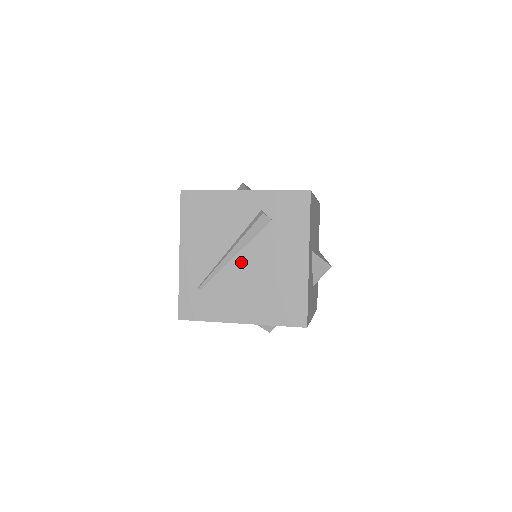
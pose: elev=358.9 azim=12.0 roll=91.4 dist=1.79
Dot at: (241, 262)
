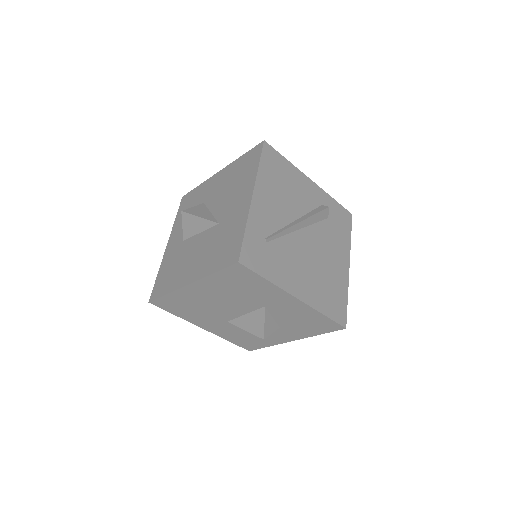
Dot at: (304, 238)
